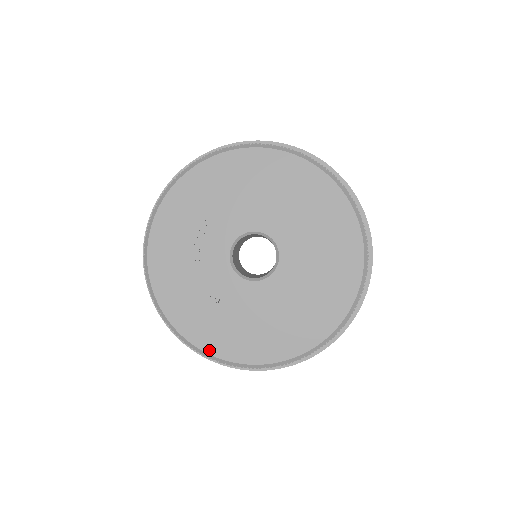
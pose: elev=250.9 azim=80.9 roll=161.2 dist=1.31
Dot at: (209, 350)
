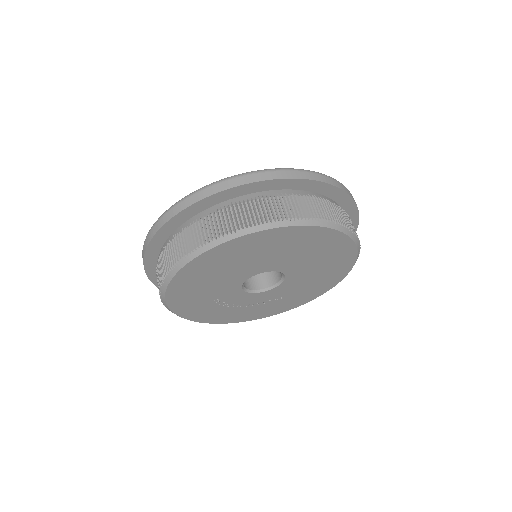
Dot at: (303, 303)
